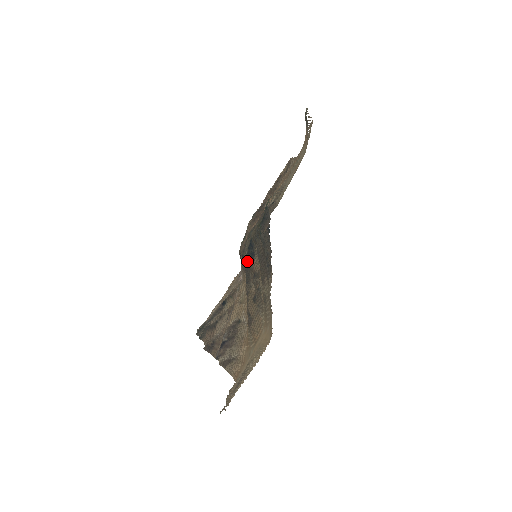
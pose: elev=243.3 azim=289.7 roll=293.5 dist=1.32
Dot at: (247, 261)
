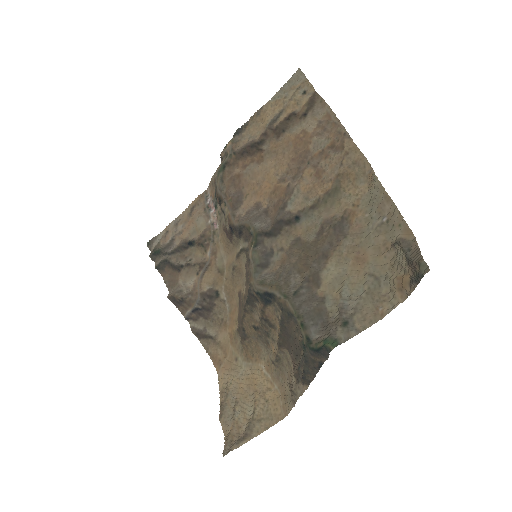
Dot at: (256, 294)
